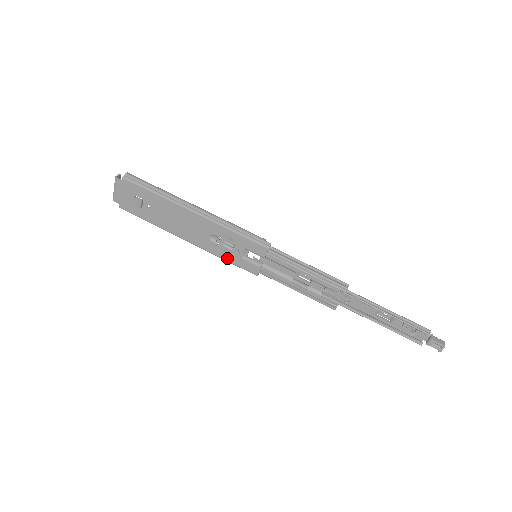
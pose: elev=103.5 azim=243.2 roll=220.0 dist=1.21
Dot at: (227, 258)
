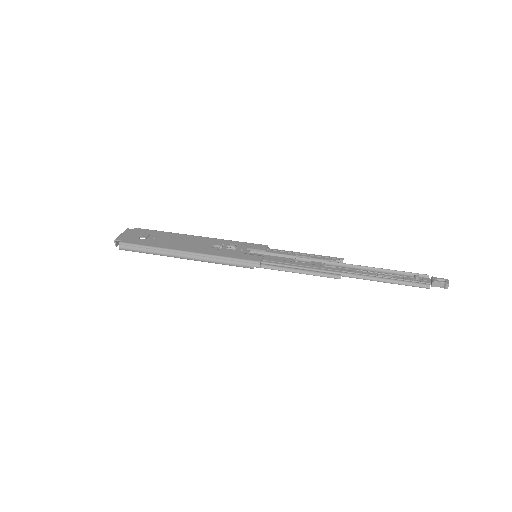
Dot at: (229, 256)
